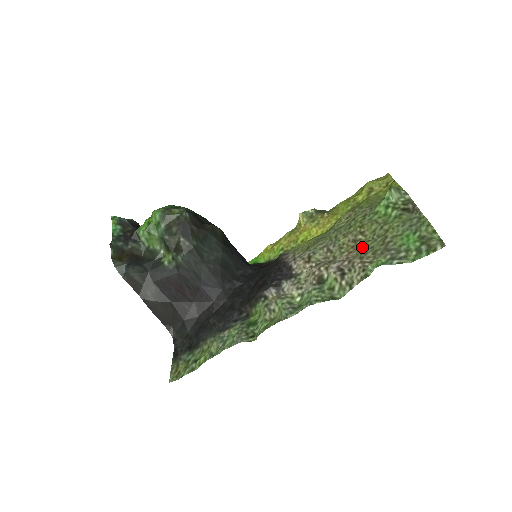
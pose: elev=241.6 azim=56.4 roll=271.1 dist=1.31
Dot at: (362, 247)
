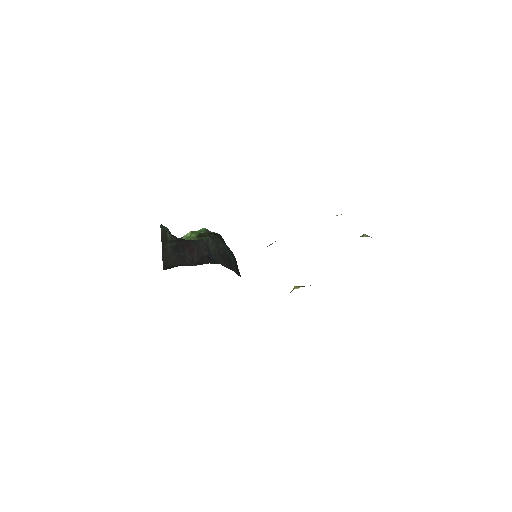
Dot at: occluded
